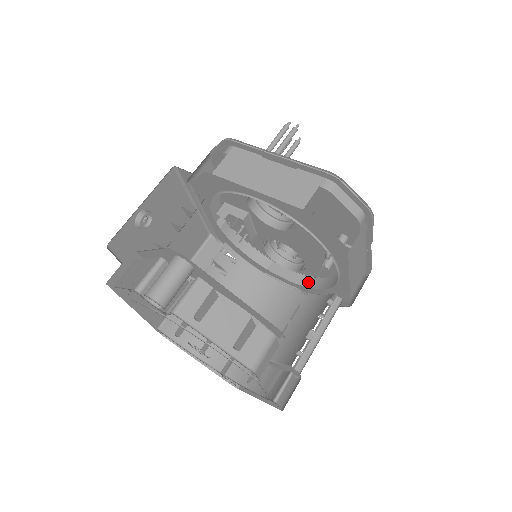
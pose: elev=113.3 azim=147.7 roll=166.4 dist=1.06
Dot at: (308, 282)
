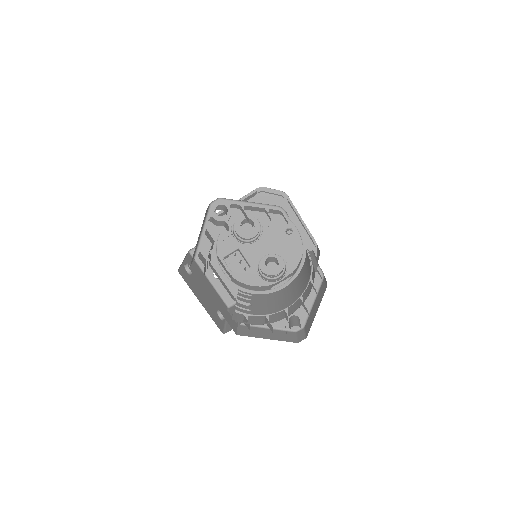
Dot at: (295, 274)
